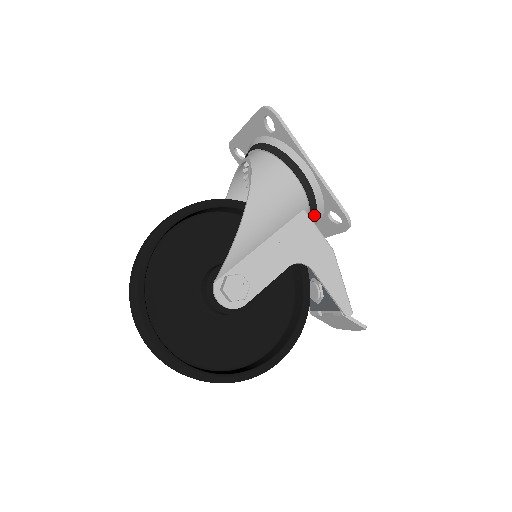
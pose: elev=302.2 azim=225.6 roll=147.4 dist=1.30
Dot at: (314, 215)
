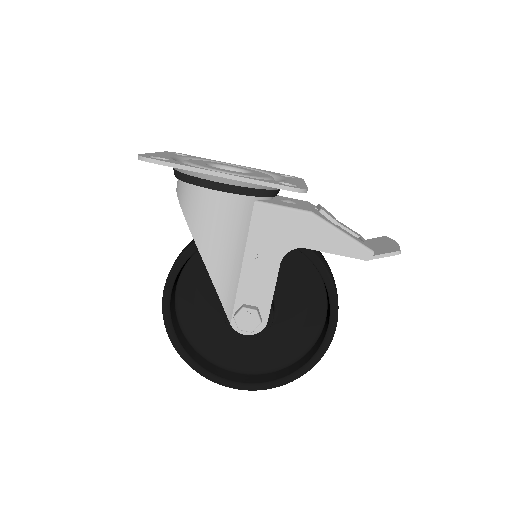
Dot at: (271, 192)
